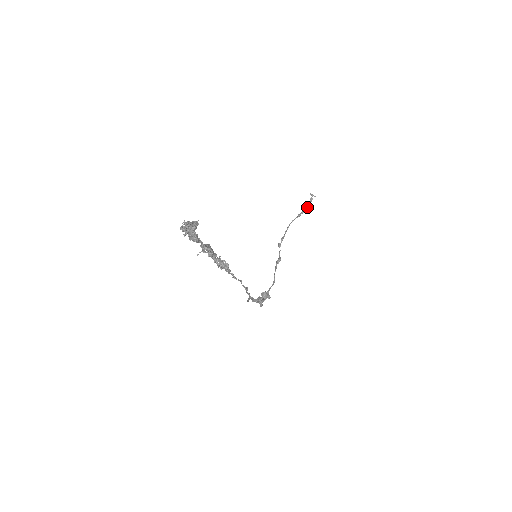
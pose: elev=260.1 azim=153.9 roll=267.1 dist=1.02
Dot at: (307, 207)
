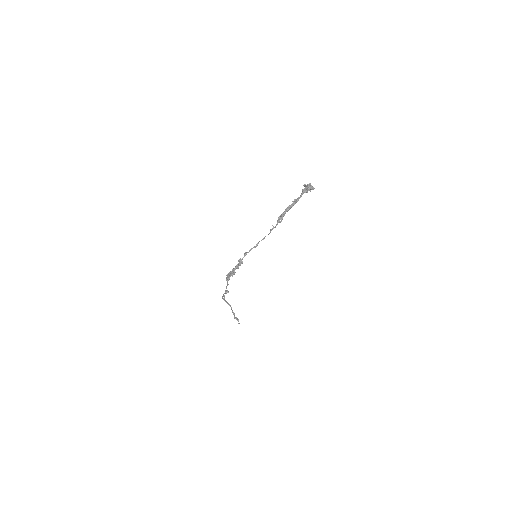
Dot at: (235, 317)
